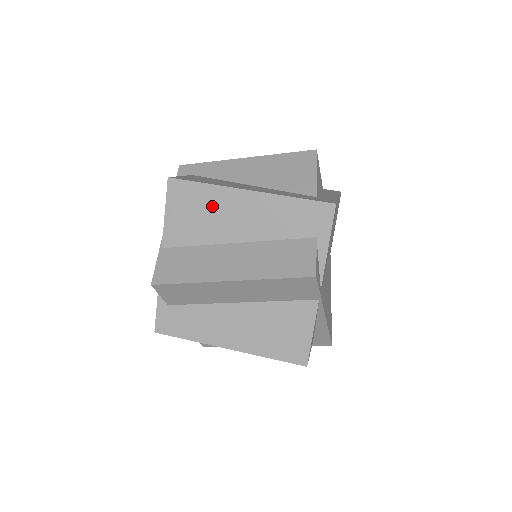
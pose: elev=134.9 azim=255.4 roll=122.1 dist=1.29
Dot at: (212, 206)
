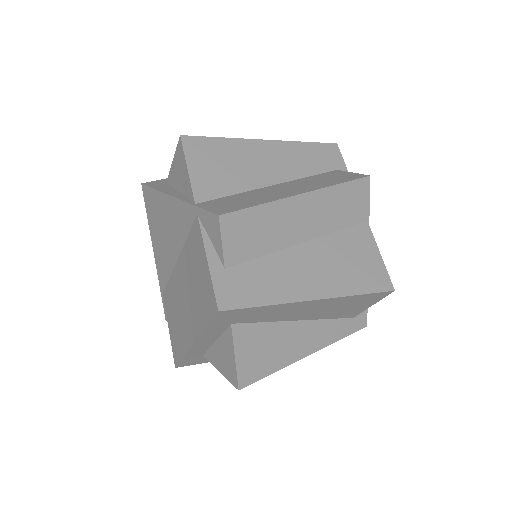
Dot at: (236, 156)
